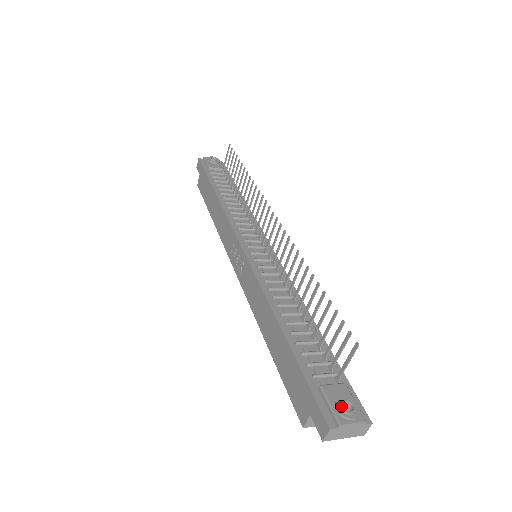
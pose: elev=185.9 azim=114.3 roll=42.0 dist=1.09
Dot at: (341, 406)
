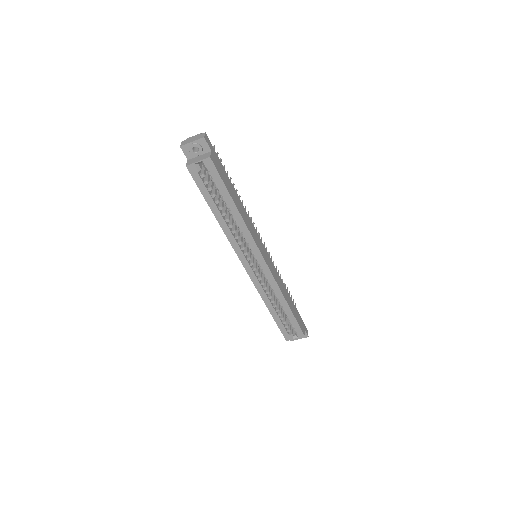
Dot at: occluded
